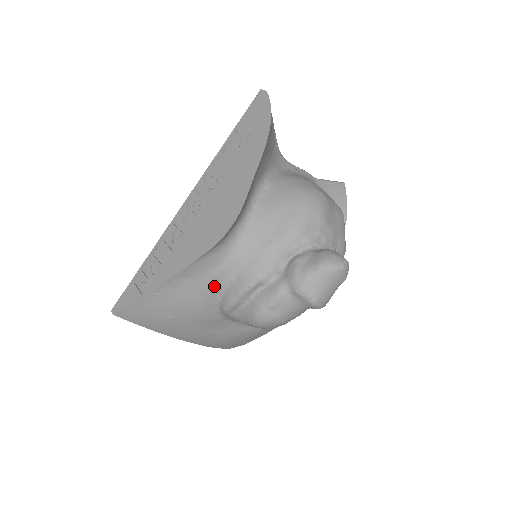
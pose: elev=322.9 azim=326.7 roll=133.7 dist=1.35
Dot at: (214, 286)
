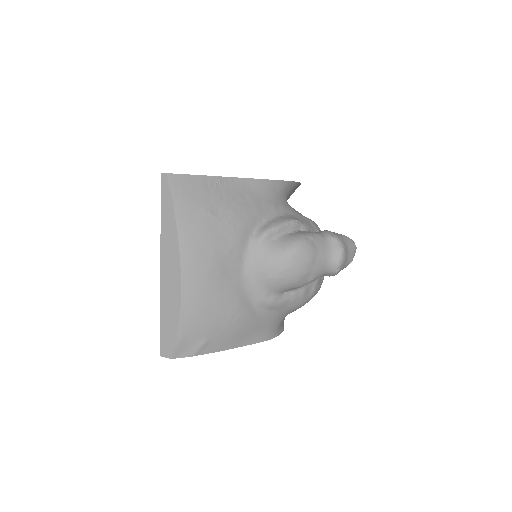
Dot at: (264, 211)
